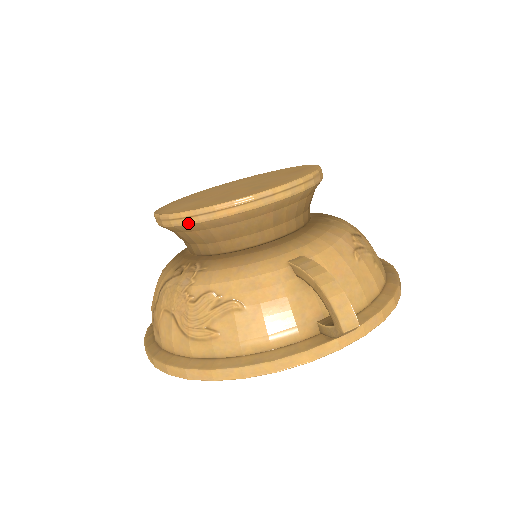
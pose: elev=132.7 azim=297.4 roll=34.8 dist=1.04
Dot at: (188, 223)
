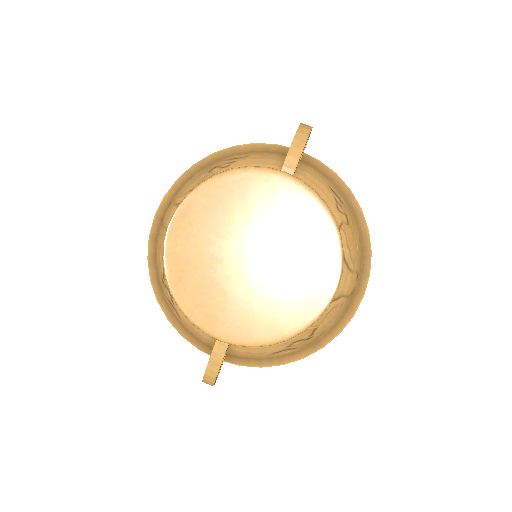
Dot at: occluded
